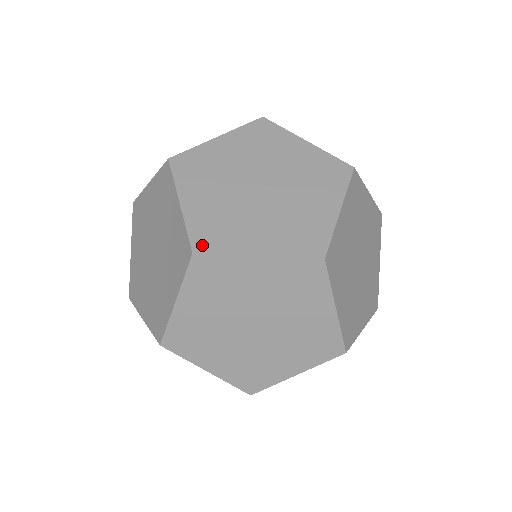
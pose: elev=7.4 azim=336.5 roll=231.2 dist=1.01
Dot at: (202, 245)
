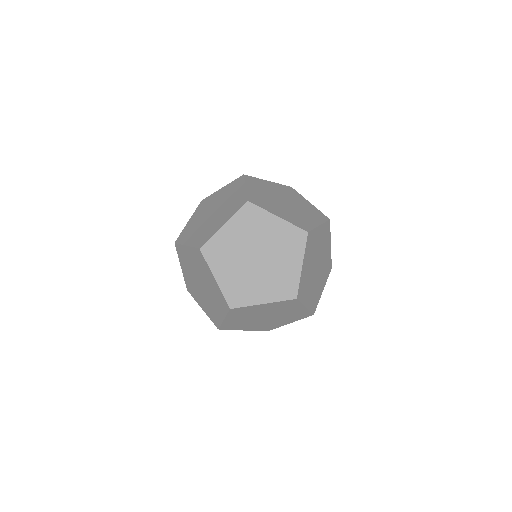
Dot at: (201, 244)
